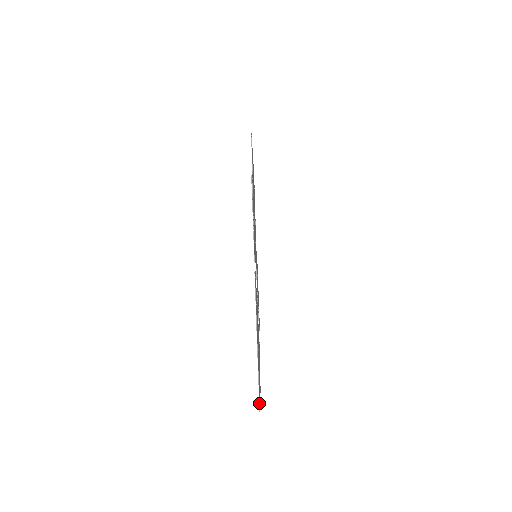
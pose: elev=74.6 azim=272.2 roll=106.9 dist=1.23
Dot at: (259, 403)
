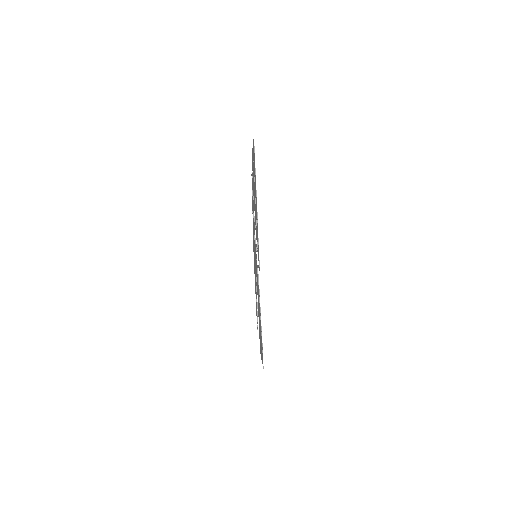
Dot at: (253, 140)
